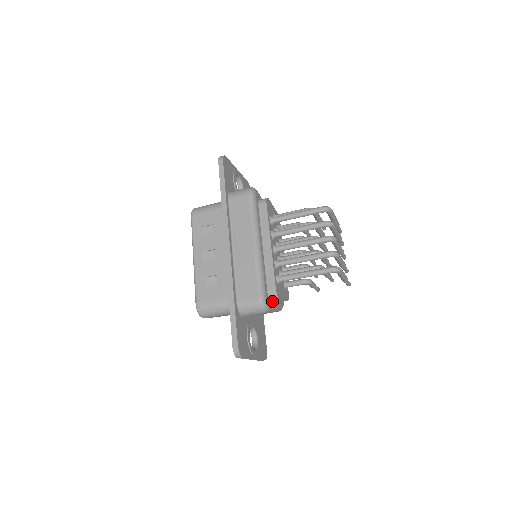
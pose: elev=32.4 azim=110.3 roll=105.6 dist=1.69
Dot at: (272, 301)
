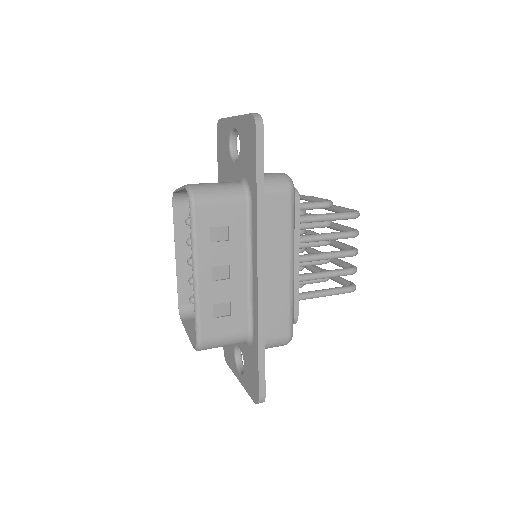
Dot at: occluded
